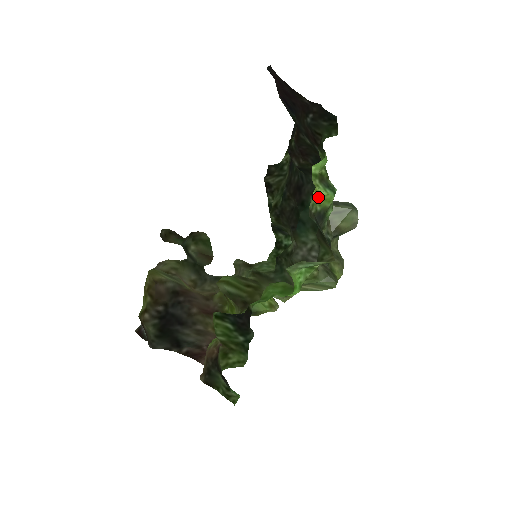
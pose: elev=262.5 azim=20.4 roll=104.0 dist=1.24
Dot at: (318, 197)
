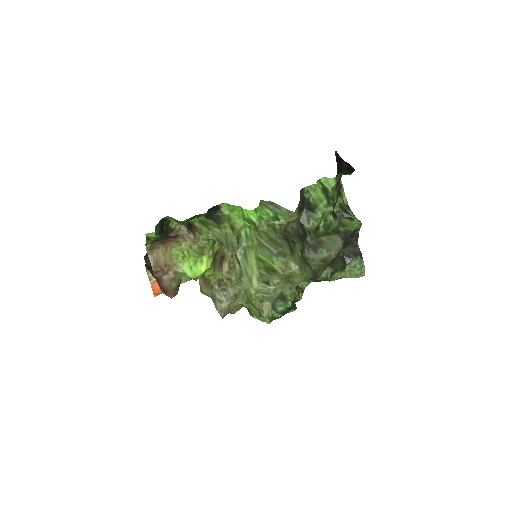
Dot at: (314, 190)
